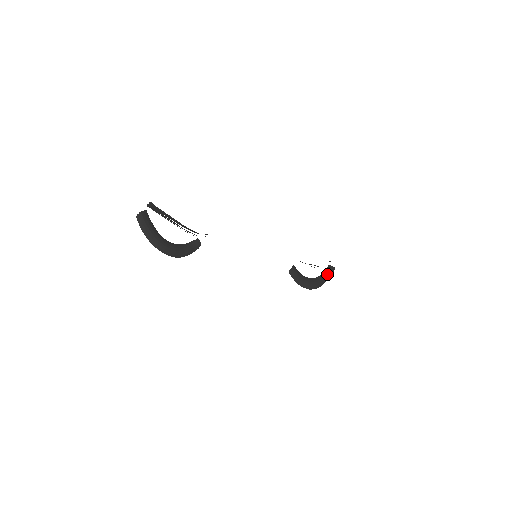
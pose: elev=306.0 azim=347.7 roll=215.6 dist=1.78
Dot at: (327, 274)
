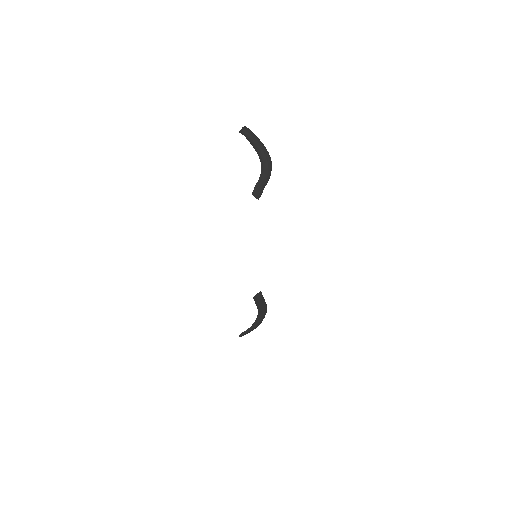
Dot at: occluded
